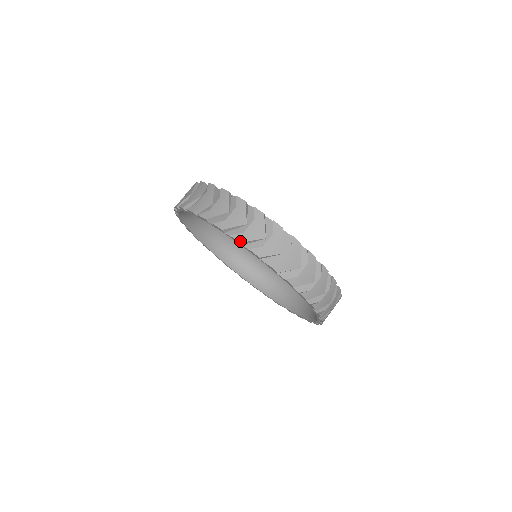
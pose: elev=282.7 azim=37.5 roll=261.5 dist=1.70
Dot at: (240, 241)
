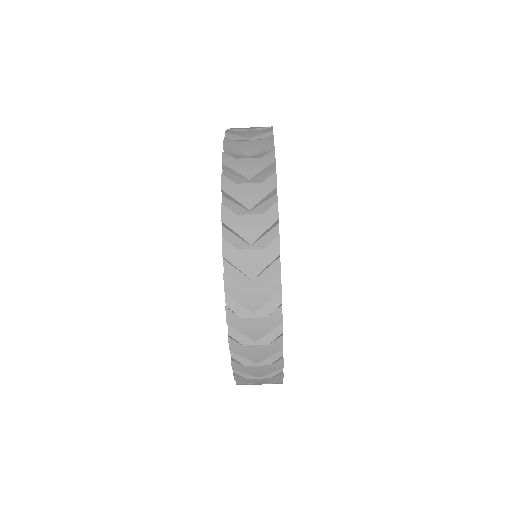
Dot at: (236, 380)
